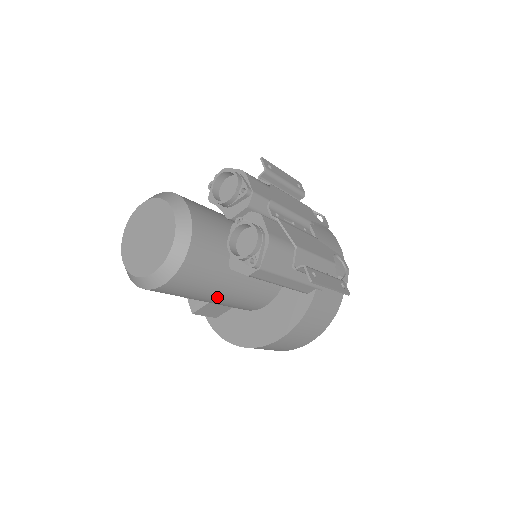
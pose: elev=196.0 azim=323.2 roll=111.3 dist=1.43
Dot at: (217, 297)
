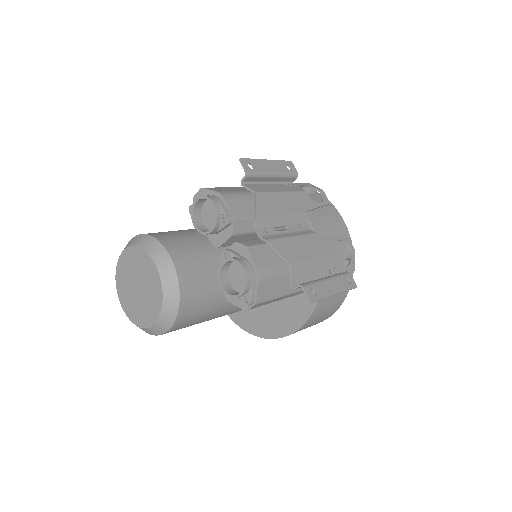
Dot at: (223, 315)
